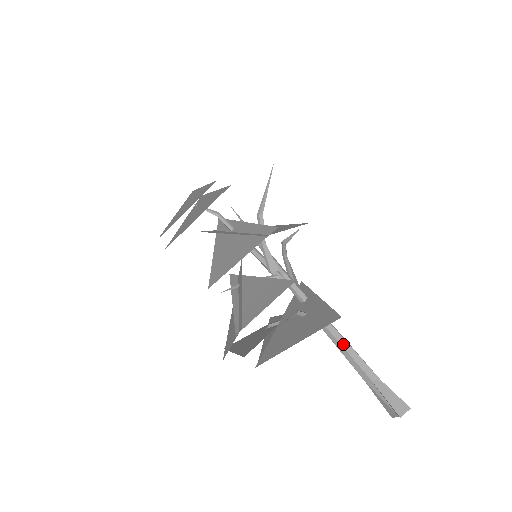
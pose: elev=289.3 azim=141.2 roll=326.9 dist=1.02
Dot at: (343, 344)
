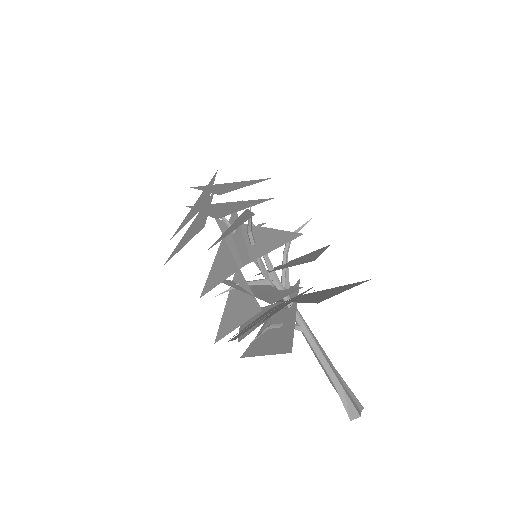
Dot at: (316, 351)
